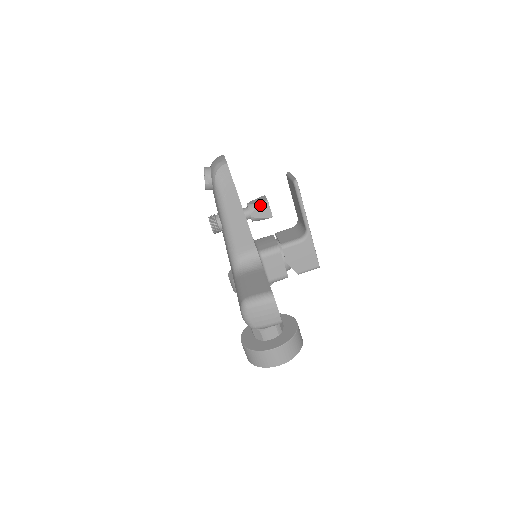
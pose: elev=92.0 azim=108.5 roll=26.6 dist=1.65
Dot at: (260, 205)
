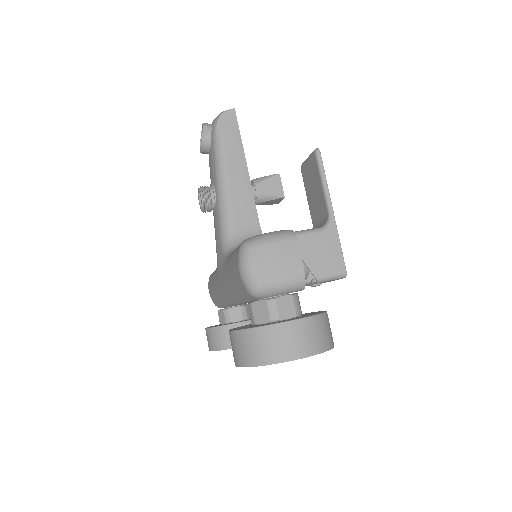
Dot at: (269, 178)
